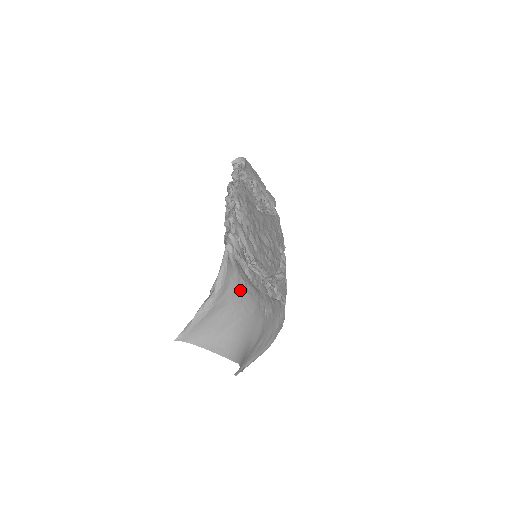
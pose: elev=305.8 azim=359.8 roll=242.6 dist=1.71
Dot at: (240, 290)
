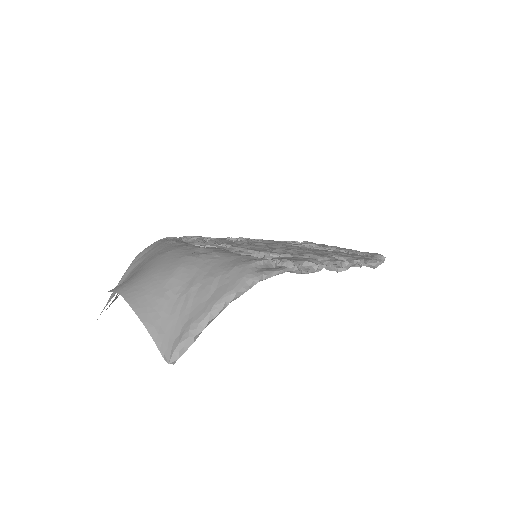
Dot at: (163, 246)
